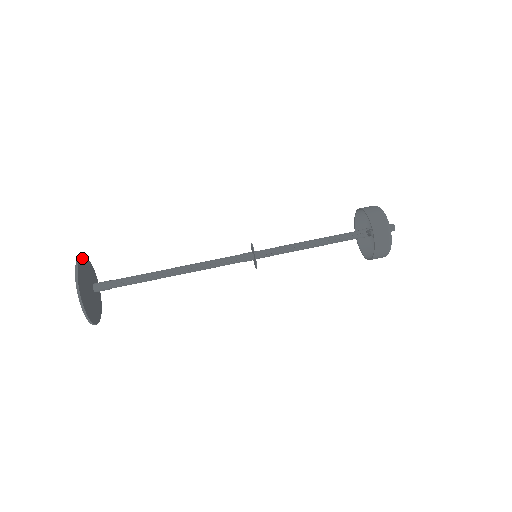
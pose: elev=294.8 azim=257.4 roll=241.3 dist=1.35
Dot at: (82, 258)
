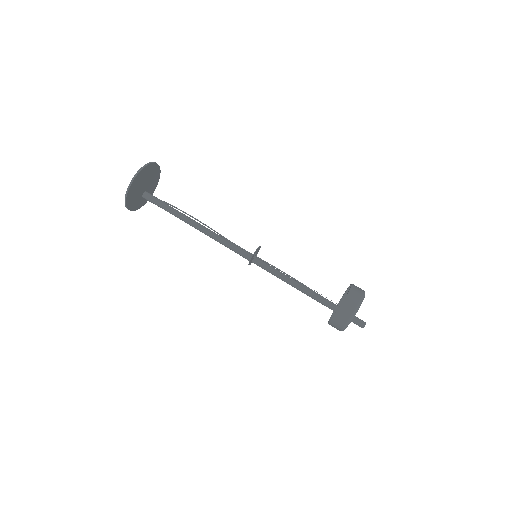
Dot at: (159, 170)
